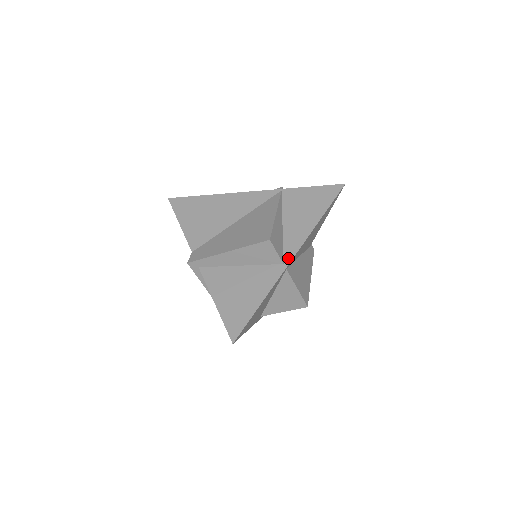
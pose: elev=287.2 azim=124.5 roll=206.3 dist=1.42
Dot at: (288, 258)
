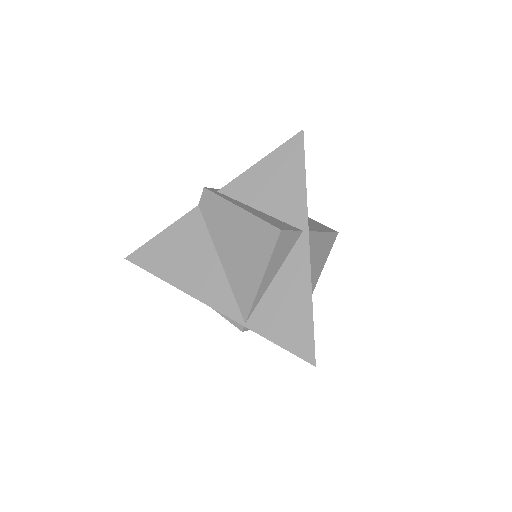
Dot at: occluded
